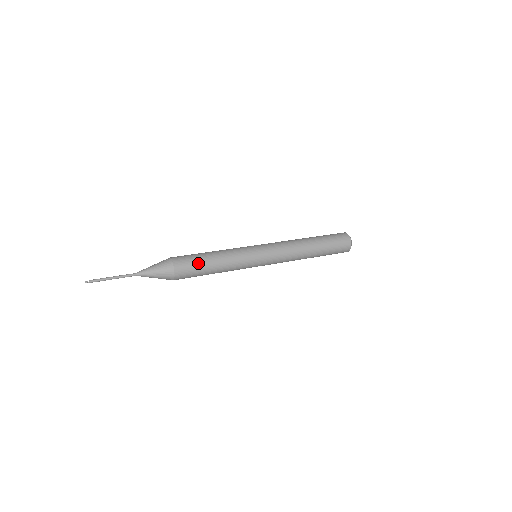
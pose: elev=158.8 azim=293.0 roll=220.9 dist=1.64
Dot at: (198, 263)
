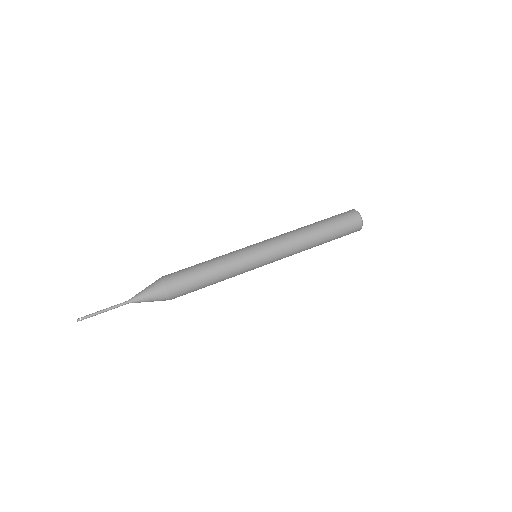
Dot at: (193, 282)
